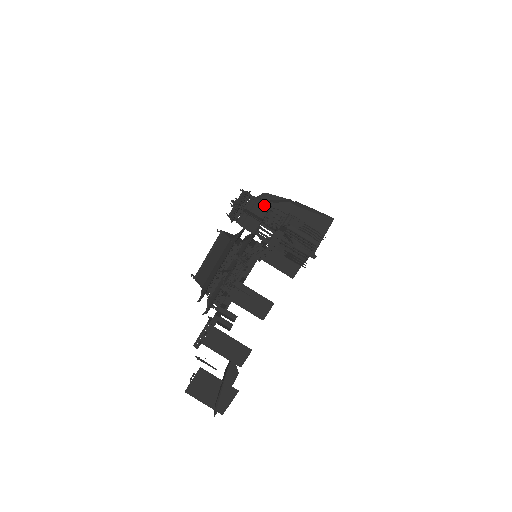
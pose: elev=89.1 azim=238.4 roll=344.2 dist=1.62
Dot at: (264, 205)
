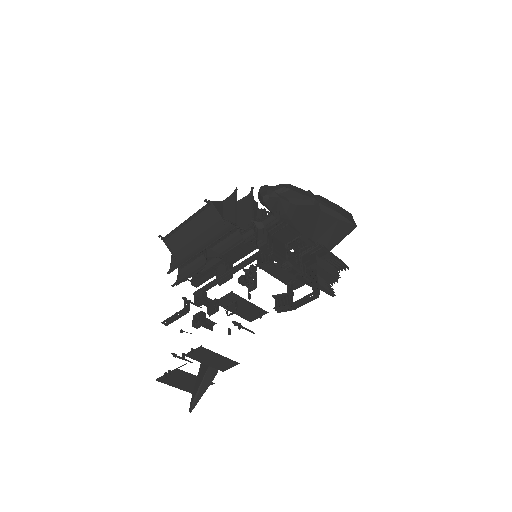
Dot at: (292, 232)
